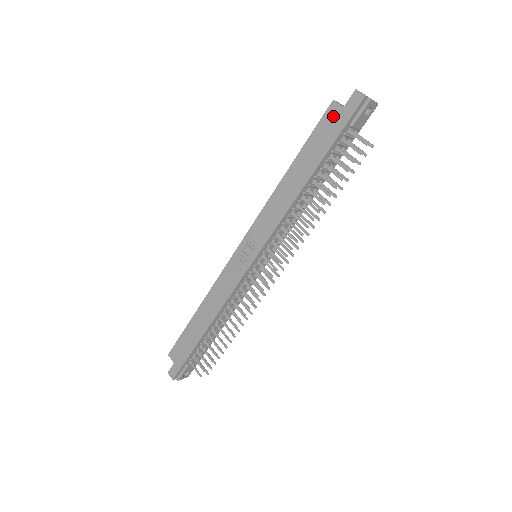
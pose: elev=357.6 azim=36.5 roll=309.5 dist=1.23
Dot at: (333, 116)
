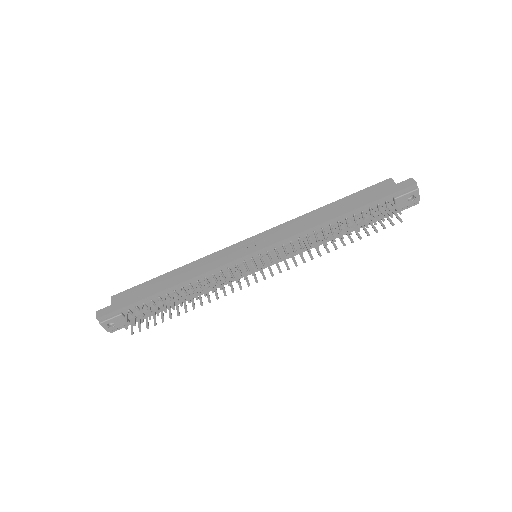
Dot at: (385, 186)
